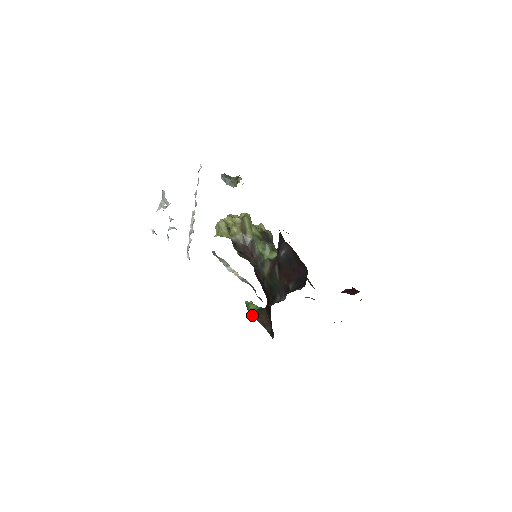
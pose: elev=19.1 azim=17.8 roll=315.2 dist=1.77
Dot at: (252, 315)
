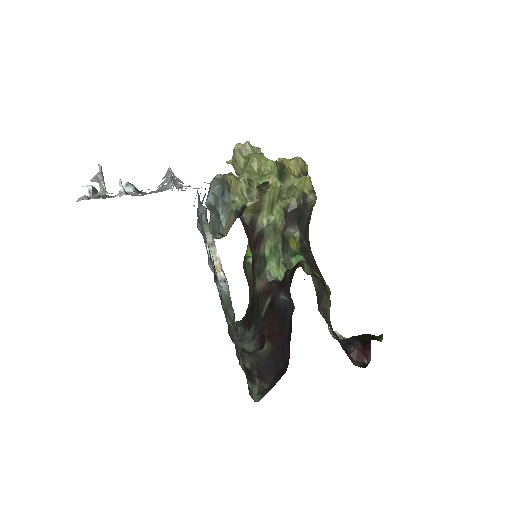
Dot at: (243, 267)
